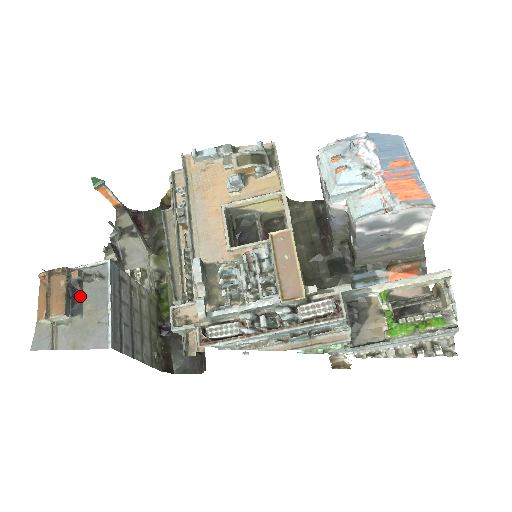
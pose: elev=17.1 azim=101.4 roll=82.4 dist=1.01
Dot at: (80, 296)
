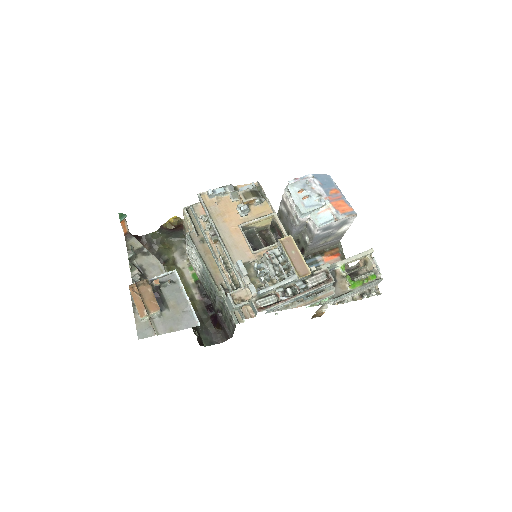
Dot at: (162, 297)
